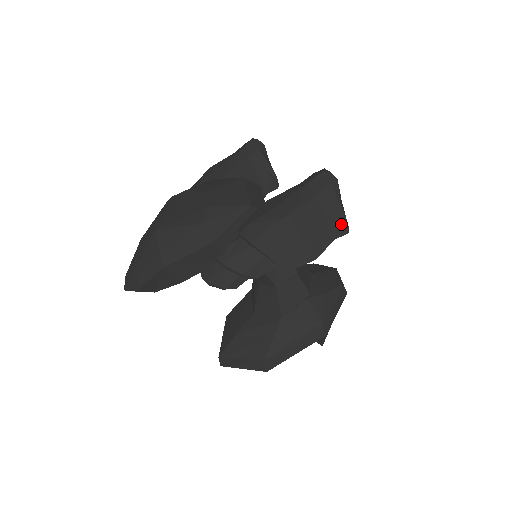
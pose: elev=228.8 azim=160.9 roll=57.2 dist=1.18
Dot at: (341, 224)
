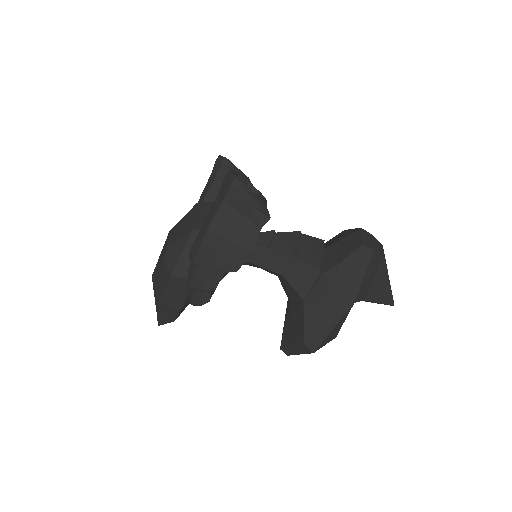
Dot at: (259, 213)
